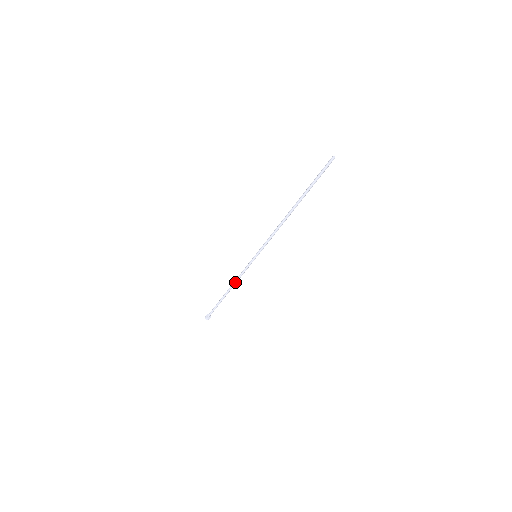
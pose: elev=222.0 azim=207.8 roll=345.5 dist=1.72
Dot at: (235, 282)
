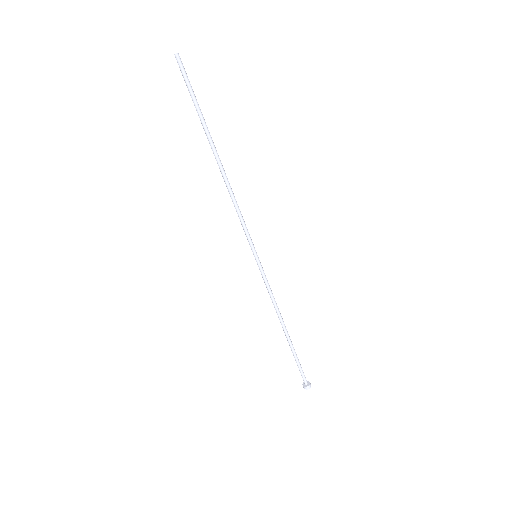
Dot at: (277, 311)
